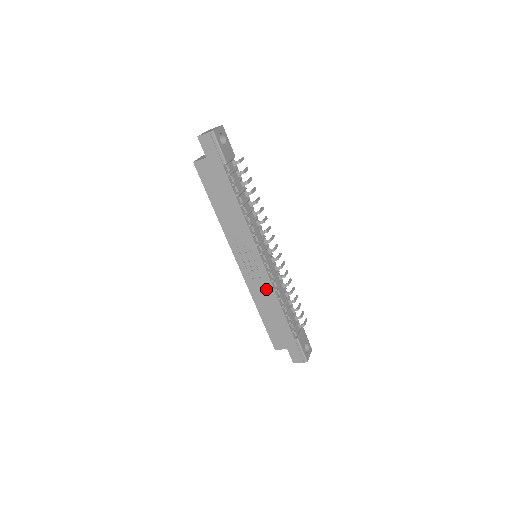
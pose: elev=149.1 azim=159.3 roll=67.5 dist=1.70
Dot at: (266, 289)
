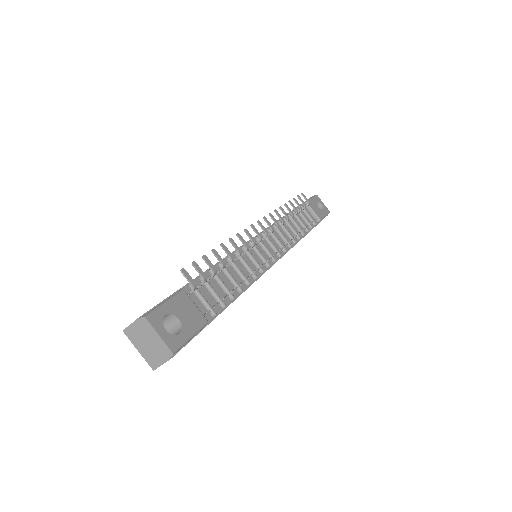
Dot at: occluded
